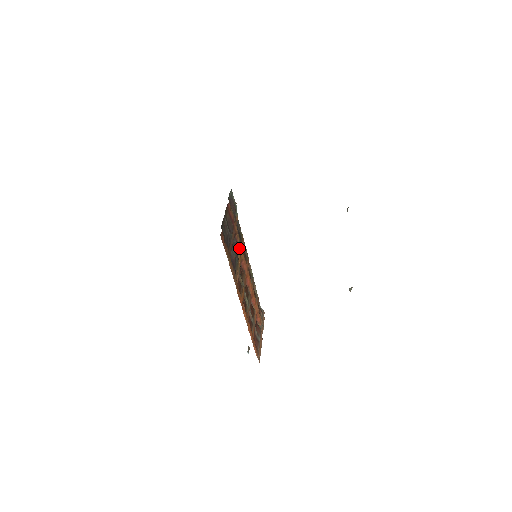
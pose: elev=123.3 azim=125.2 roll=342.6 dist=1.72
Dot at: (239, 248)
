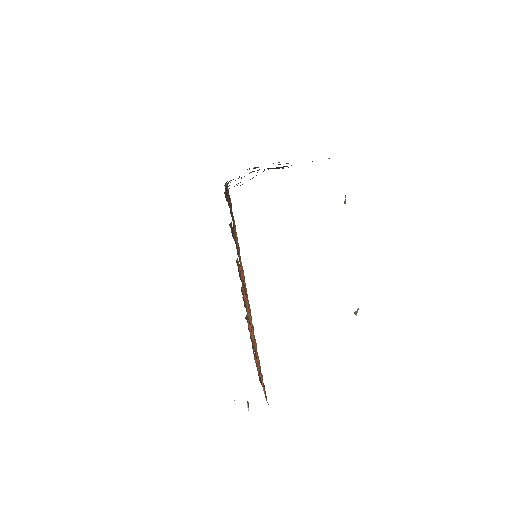
Dot at: occluded
